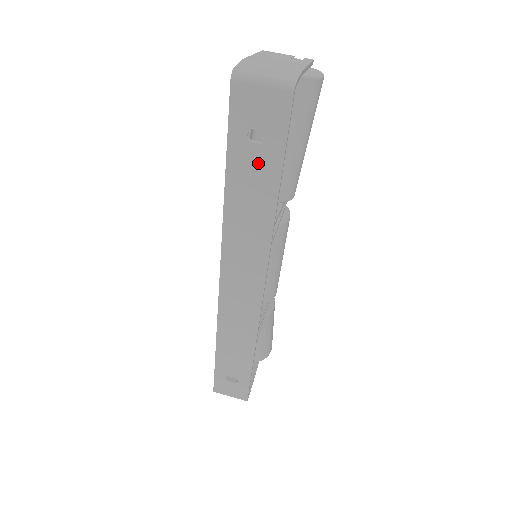
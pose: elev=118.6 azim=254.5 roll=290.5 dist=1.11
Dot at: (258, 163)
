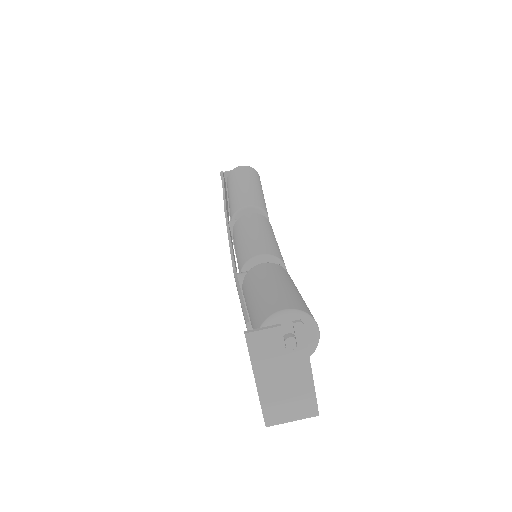
Dot at: occluded
